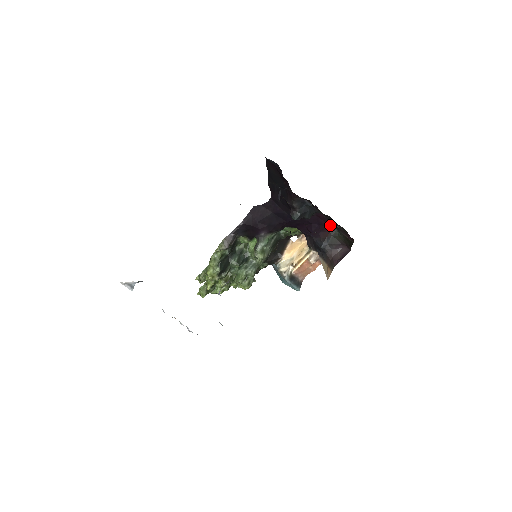
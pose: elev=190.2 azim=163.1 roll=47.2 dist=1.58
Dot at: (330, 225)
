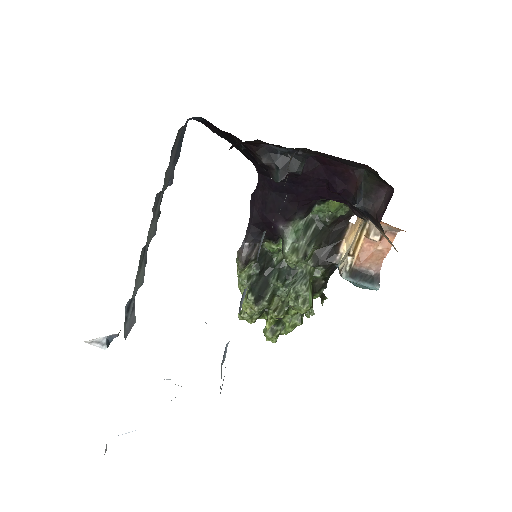
Dot at: (348, 167)
